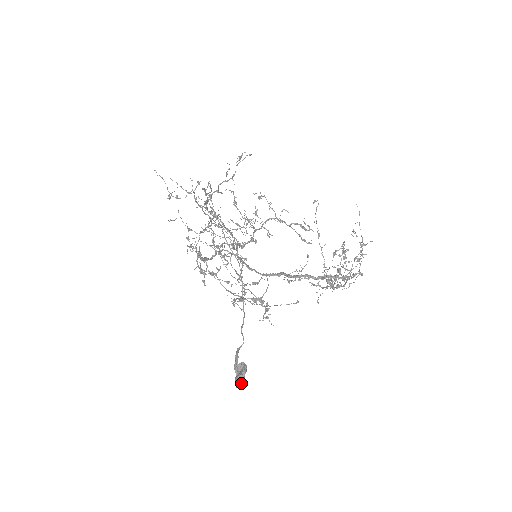
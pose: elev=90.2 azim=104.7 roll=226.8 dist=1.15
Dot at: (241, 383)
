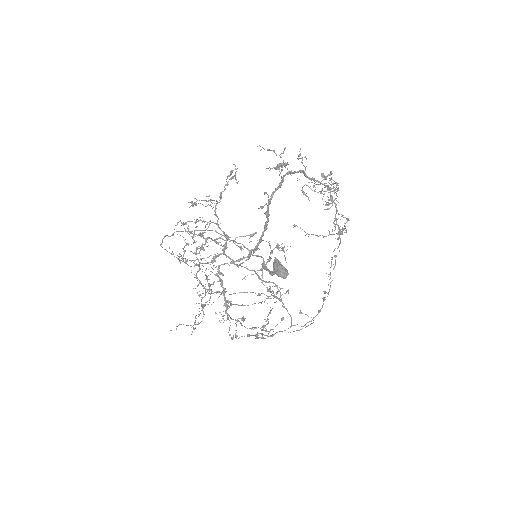
Dot at: (281, 268)
